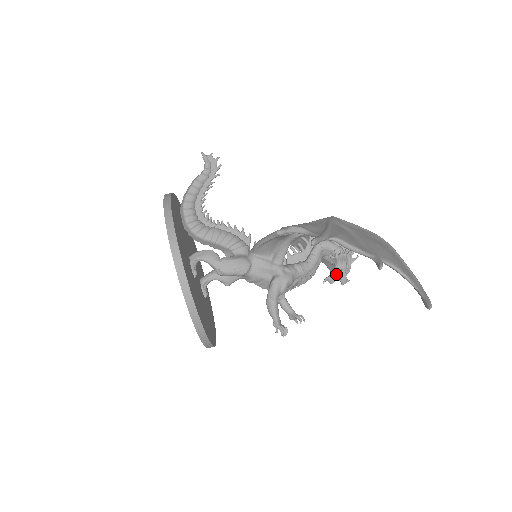
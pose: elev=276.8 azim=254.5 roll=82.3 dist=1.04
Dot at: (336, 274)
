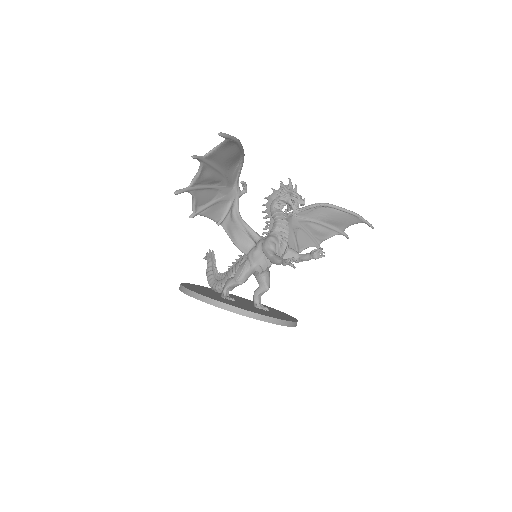
Dot at: (293, 205)
